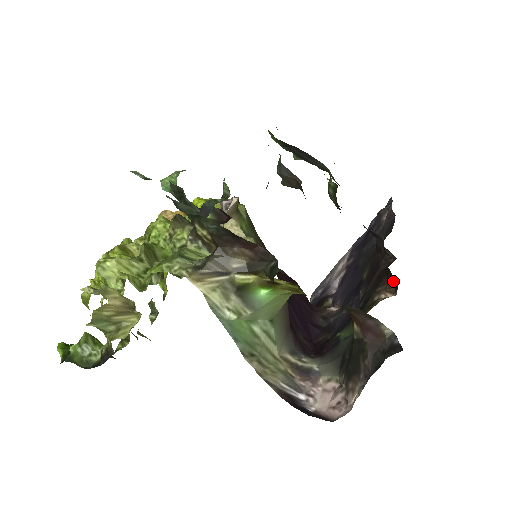
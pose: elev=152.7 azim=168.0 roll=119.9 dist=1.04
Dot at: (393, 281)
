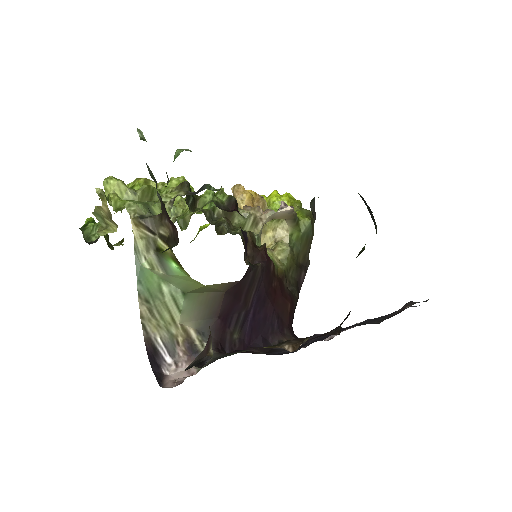
Dot at: (302, 342)
